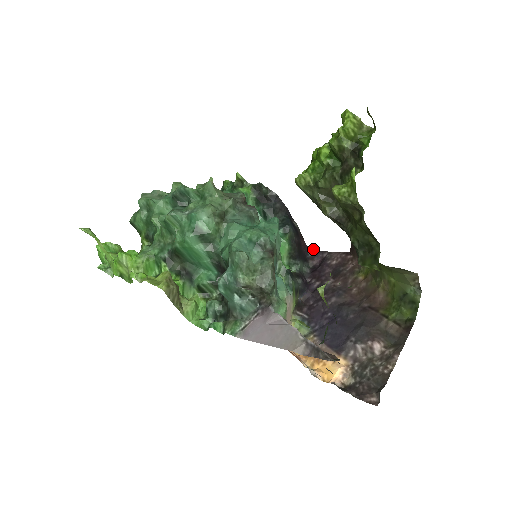
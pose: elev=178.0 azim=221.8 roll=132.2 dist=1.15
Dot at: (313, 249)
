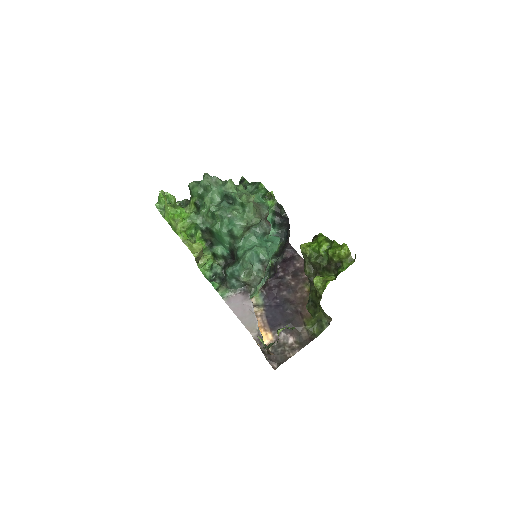
Dot at: occluded
